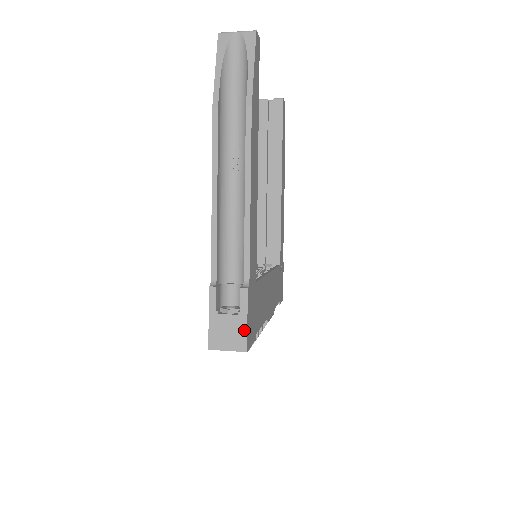
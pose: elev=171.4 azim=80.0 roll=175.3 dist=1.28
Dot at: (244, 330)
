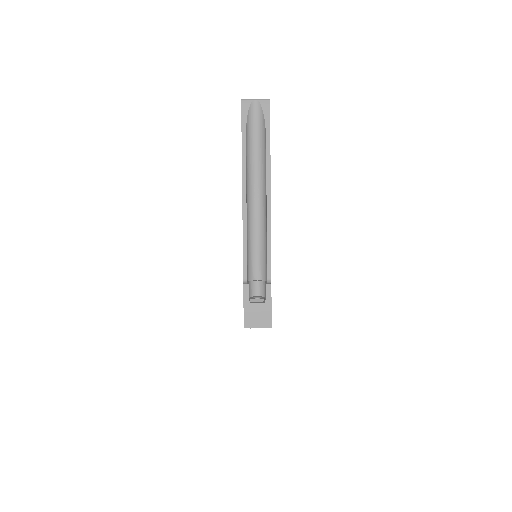
Dot at: (269, 313)
